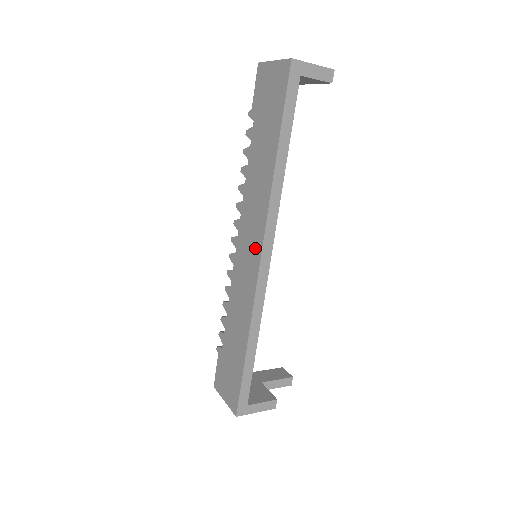
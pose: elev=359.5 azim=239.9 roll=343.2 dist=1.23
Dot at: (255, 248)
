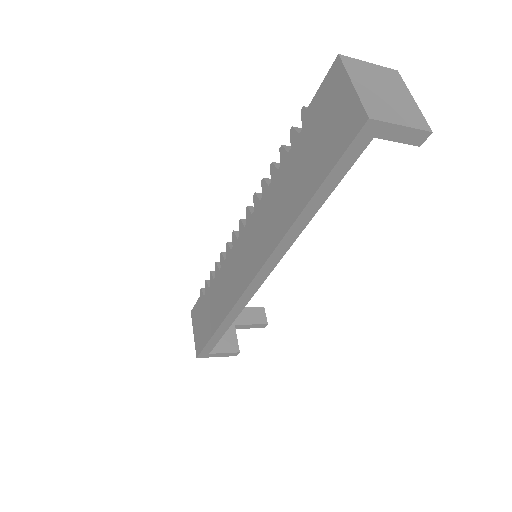
Dot at: (251, 265)
